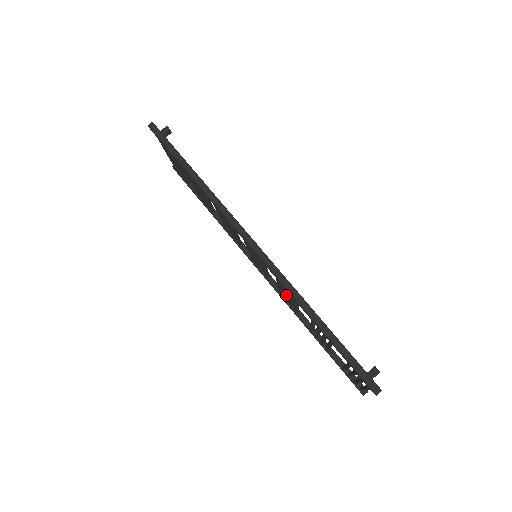
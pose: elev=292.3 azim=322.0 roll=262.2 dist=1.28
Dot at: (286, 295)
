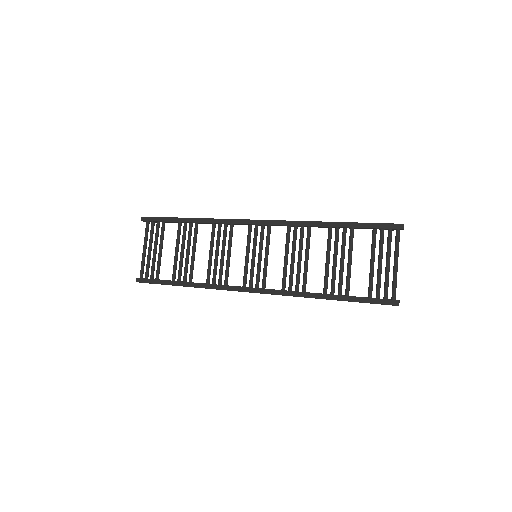
Dot at: (293, 267)
